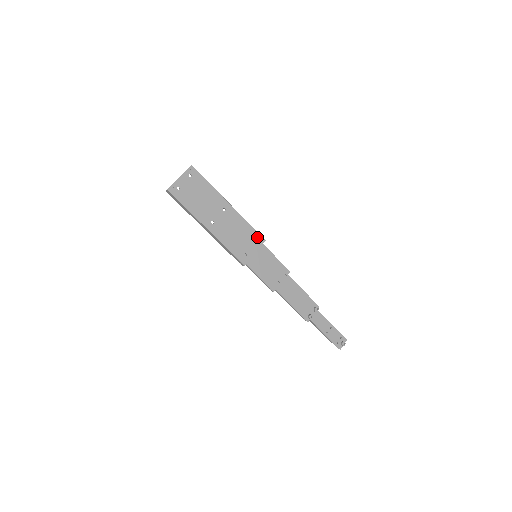
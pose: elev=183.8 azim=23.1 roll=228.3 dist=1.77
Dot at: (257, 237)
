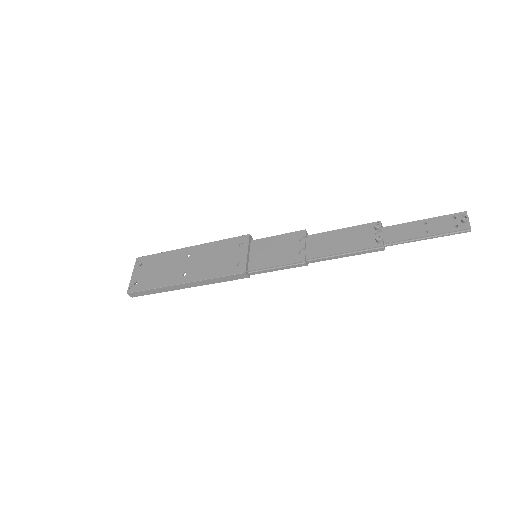
Dot at: (238, 241)
